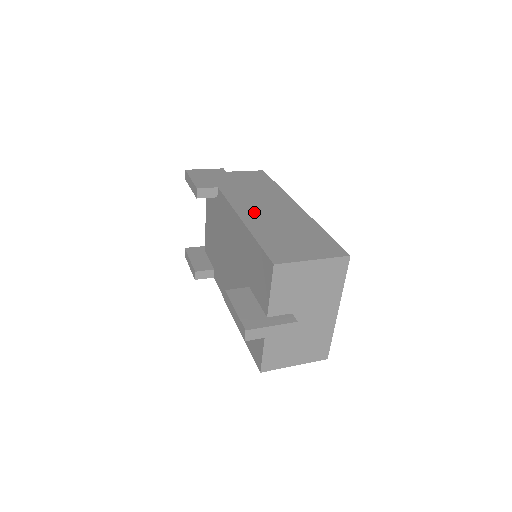
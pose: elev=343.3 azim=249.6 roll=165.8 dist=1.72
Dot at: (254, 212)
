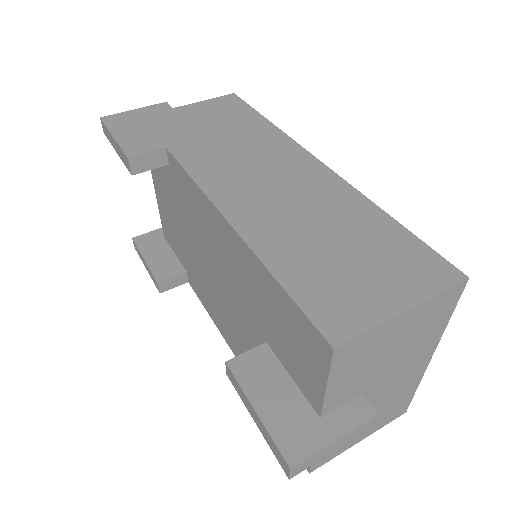
Dot at: (247, 197)
